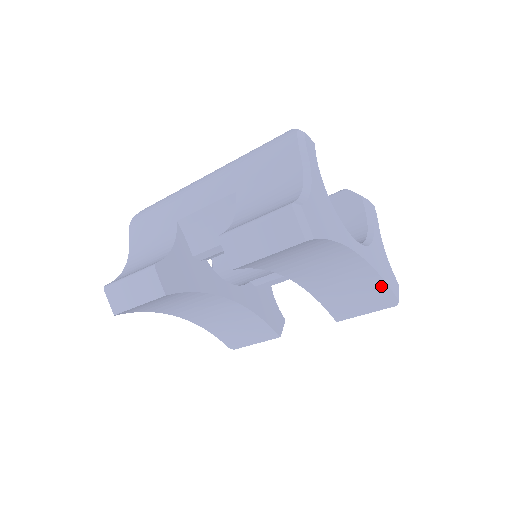
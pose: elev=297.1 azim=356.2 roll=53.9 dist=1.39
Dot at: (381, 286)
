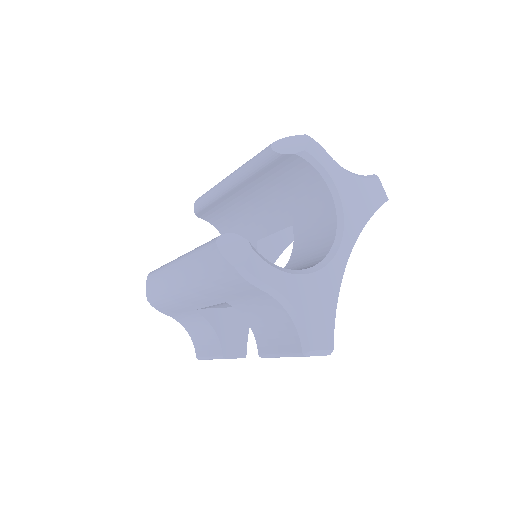
Dot at: occluded
